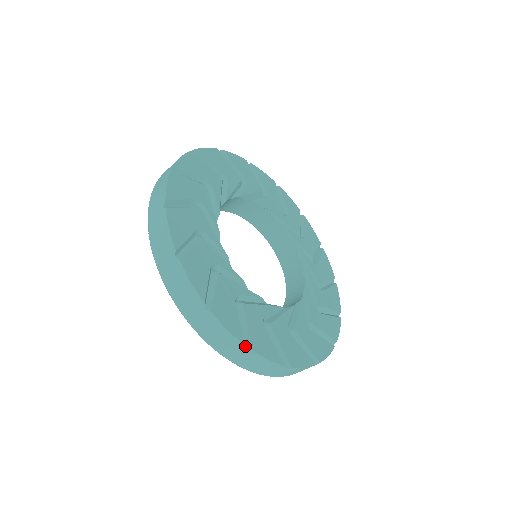
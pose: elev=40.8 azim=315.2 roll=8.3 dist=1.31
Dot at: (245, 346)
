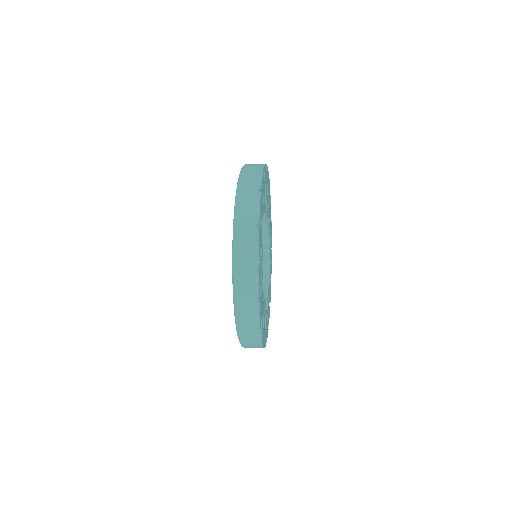
Dot at: (257, 308)
